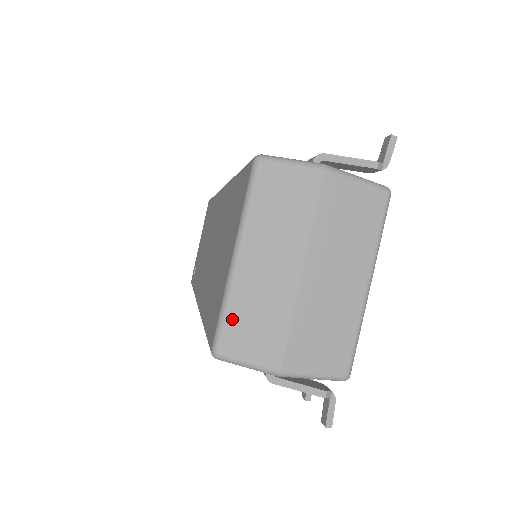
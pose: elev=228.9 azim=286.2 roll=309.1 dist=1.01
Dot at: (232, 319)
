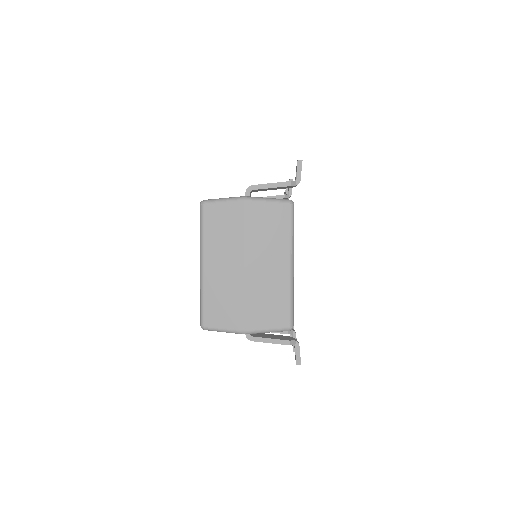
Dot at: (207, 304)
